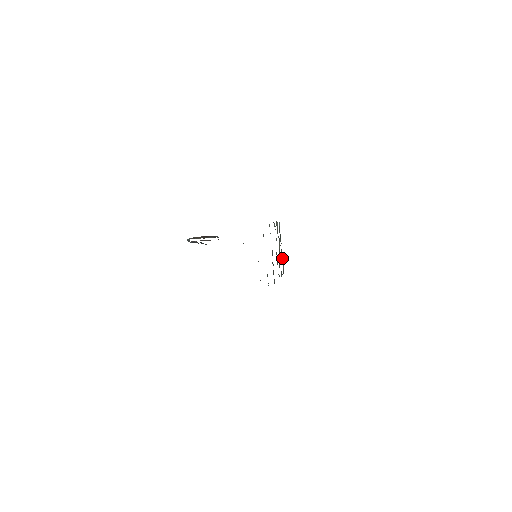
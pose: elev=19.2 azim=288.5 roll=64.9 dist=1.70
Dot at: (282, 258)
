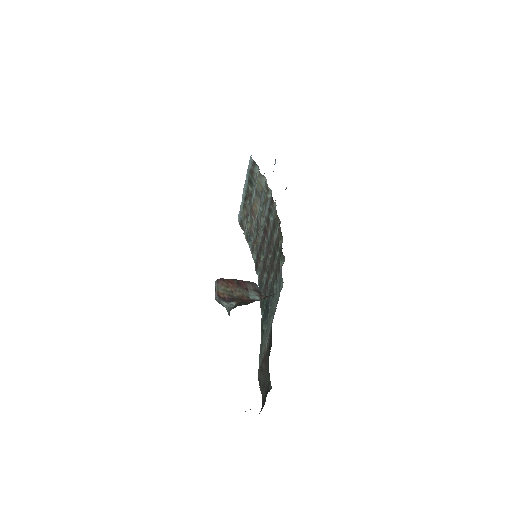
Dot at: (246, 210)
